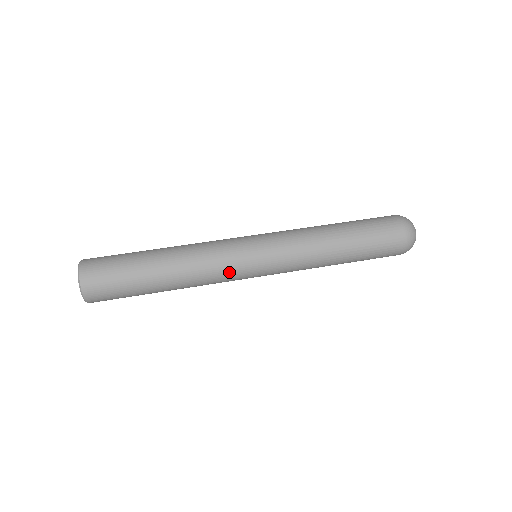
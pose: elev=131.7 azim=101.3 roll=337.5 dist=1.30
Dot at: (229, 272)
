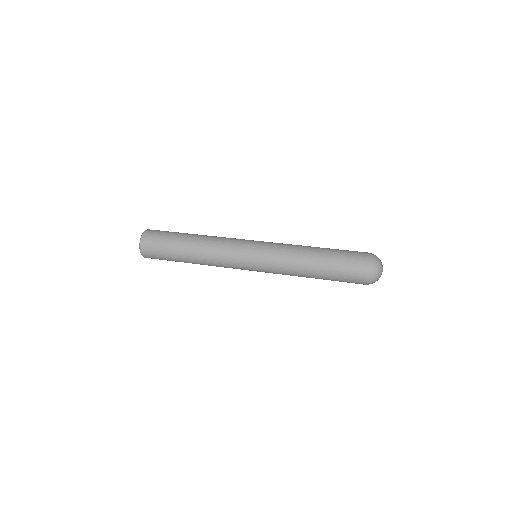
Dot at: (231, 264)
